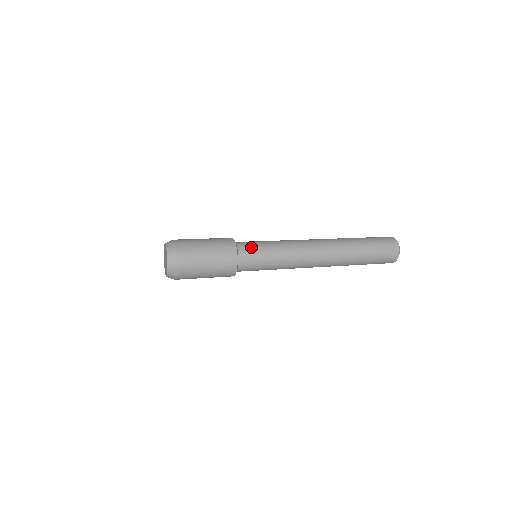
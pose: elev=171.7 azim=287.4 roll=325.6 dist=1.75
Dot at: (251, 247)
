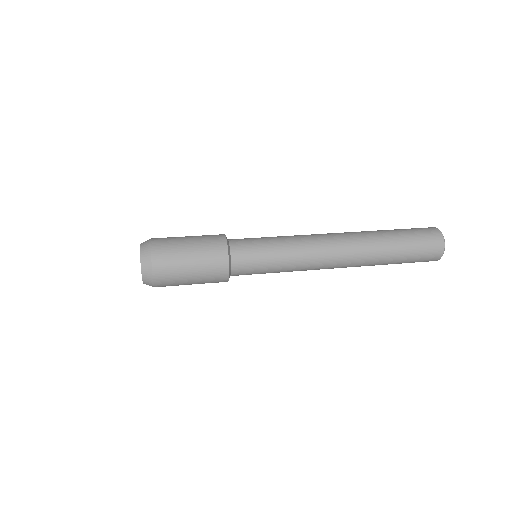
Dot at: (249, 260)
